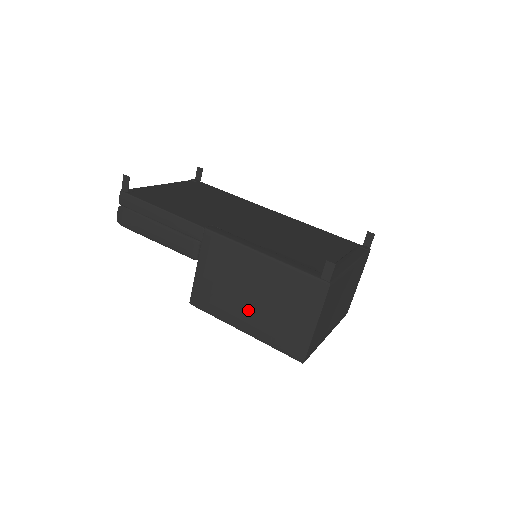
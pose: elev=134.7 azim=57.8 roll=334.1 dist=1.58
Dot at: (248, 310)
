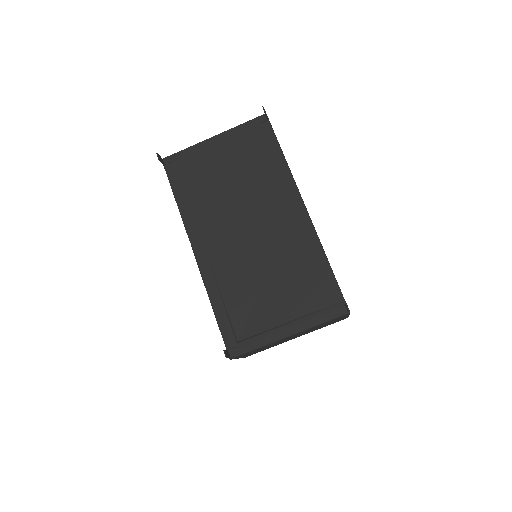
Dot at: occluded
